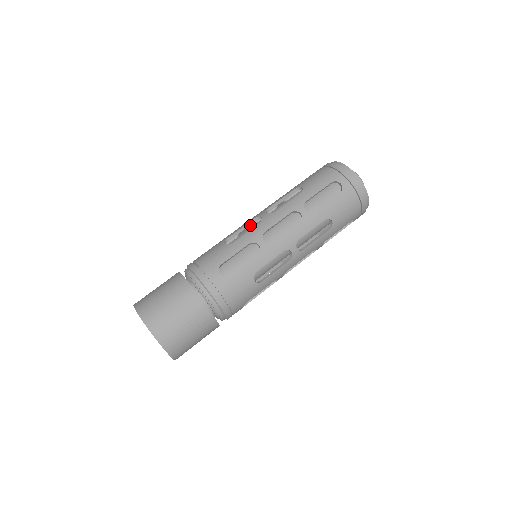
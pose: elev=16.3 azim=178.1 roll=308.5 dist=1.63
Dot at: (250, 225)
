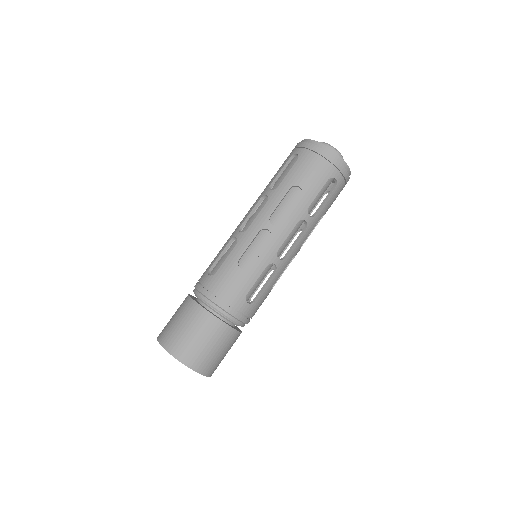
Dot at: (243, 224)
